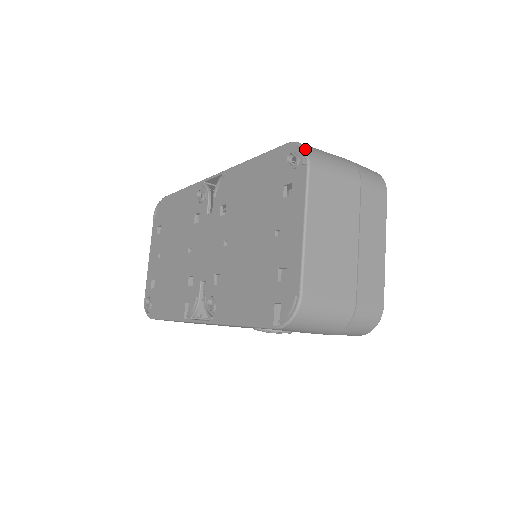
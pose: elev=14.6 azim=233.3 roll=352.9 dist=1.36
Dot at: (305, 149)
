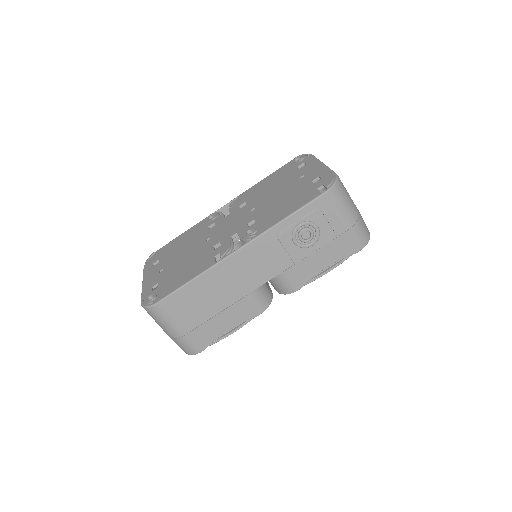
Dot at: occluded
